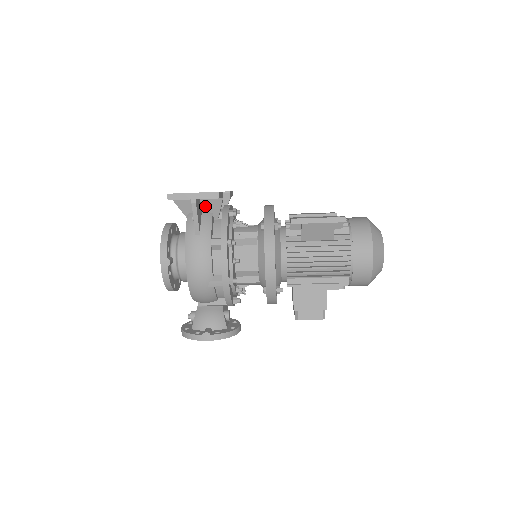
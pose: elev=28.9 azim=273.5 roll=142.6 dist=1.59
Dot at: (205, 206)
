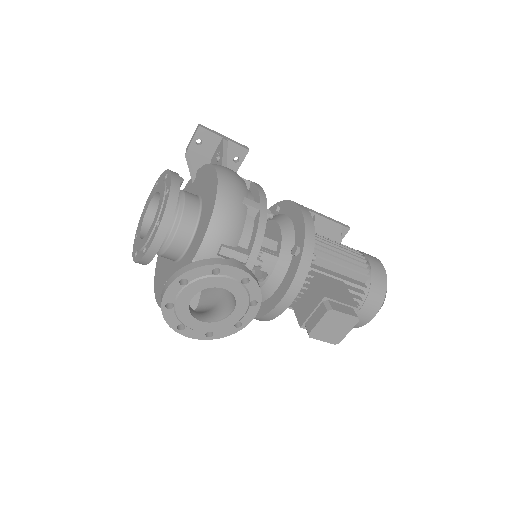
Dot at: occluded
